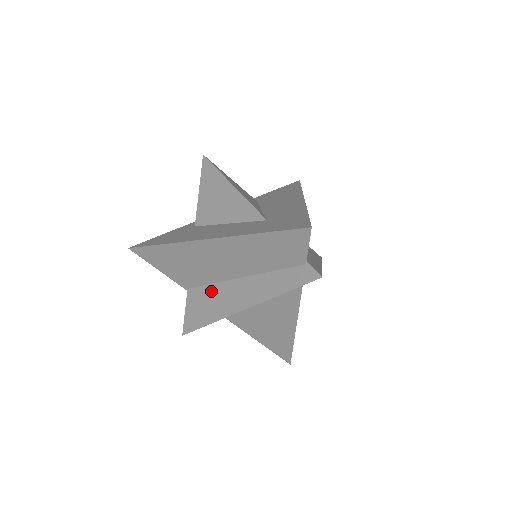
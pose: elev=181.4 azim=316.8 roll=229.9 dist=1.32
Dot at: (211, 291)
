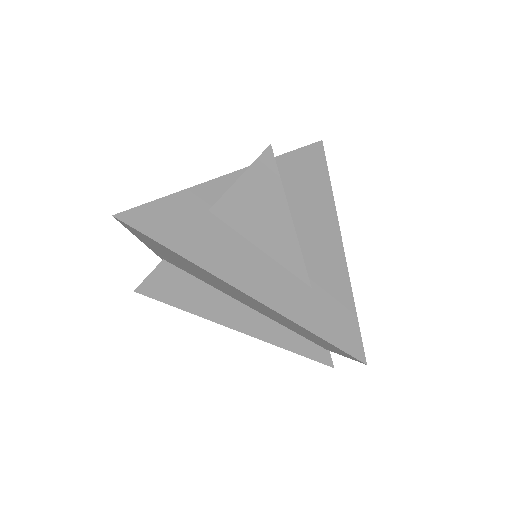
Dot at: (198, 286)
